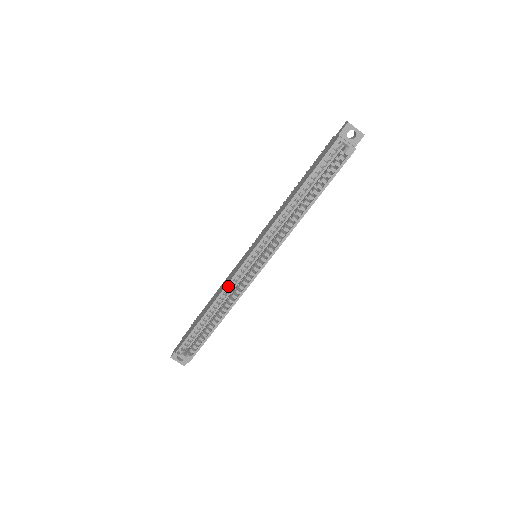
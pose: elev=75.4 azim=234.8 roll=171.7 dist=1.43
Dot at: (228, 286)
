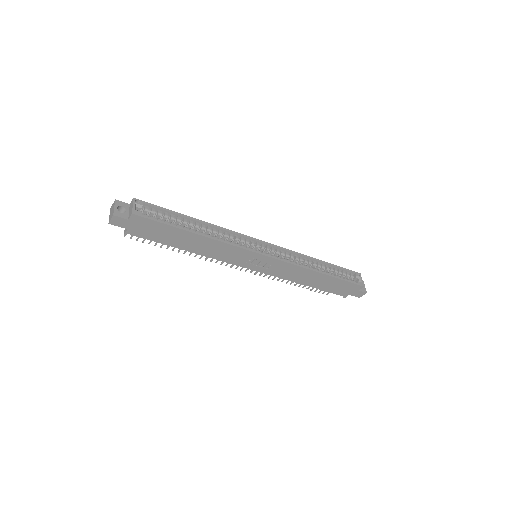
Dot at: (231, 234)
